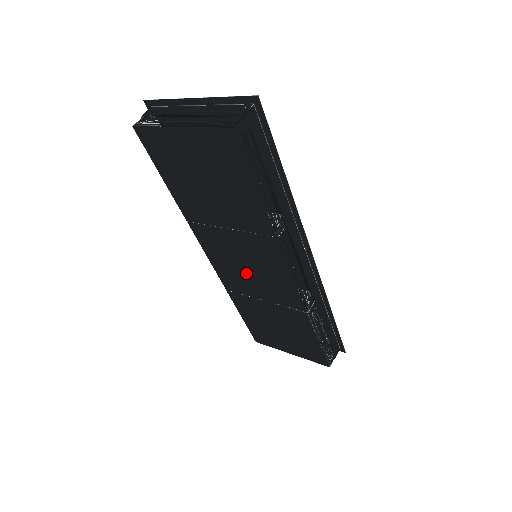
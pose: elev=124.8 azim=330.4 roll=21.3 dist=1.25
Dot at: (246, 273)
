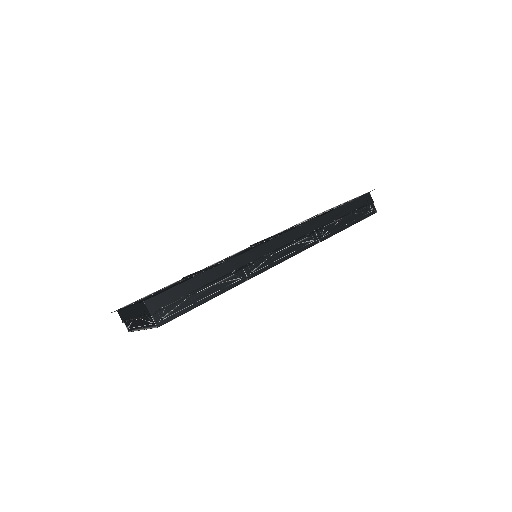
Dot at: occluded
